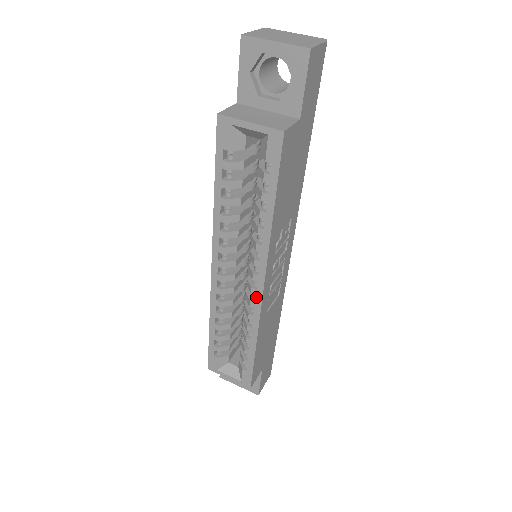
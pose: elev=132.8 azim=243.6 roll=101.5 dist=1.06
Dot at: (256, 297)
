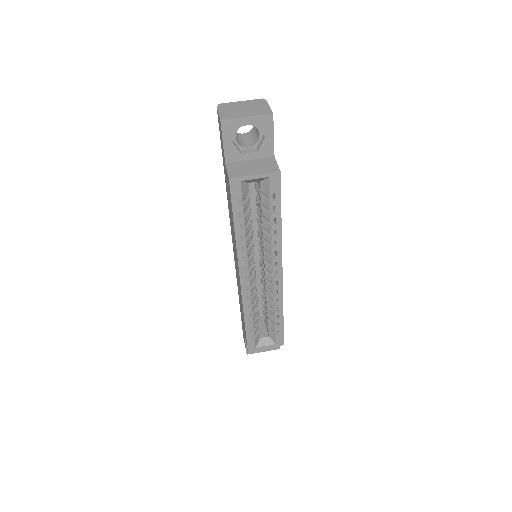
Dot at: (278, 282)
